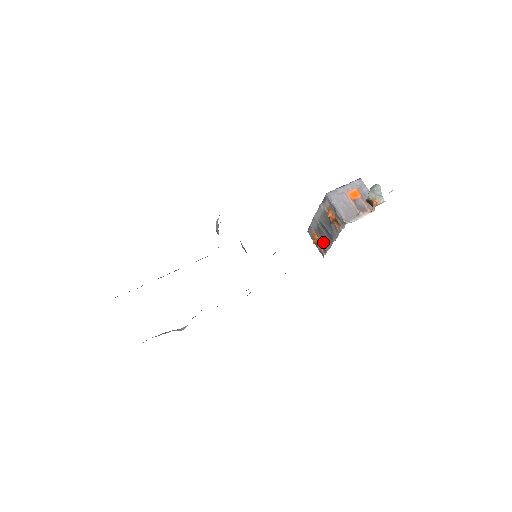
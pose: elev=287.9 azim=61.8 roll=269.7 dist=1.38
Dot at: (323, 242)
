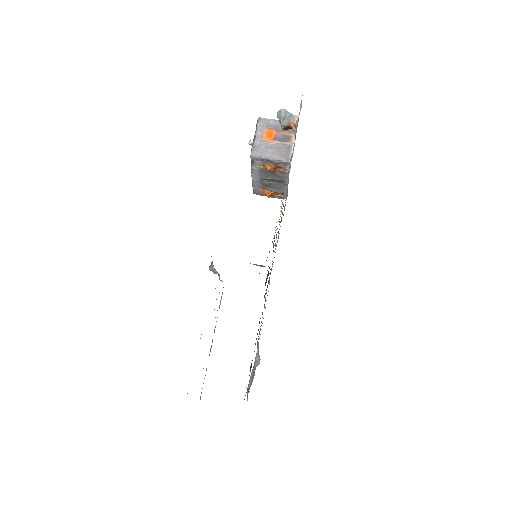
Dot at: (277, 190)
